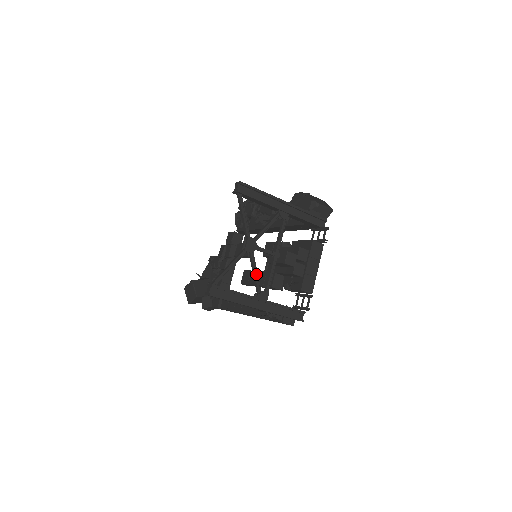
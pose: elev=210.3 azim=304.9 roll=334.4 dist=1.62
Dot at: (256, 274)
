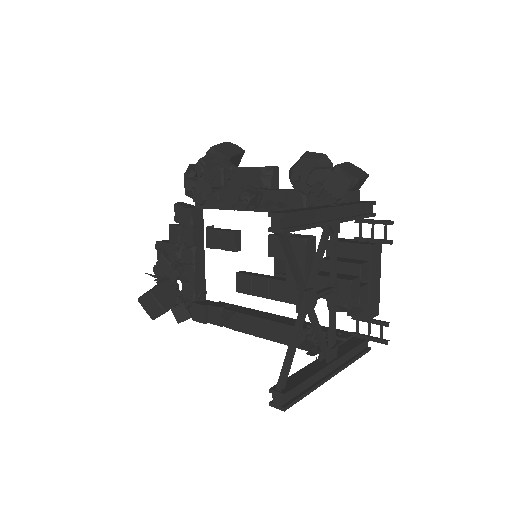
Dot at: (320, 333)
